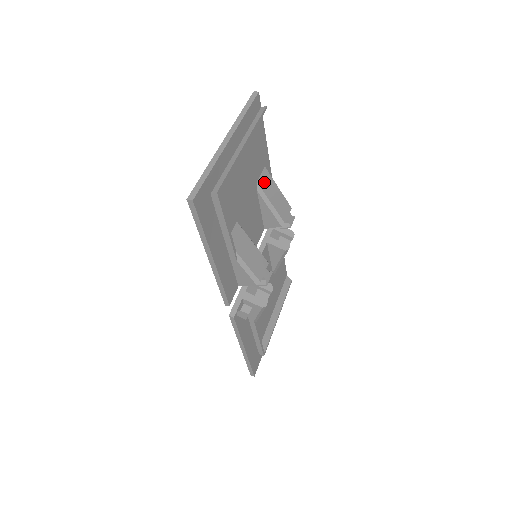
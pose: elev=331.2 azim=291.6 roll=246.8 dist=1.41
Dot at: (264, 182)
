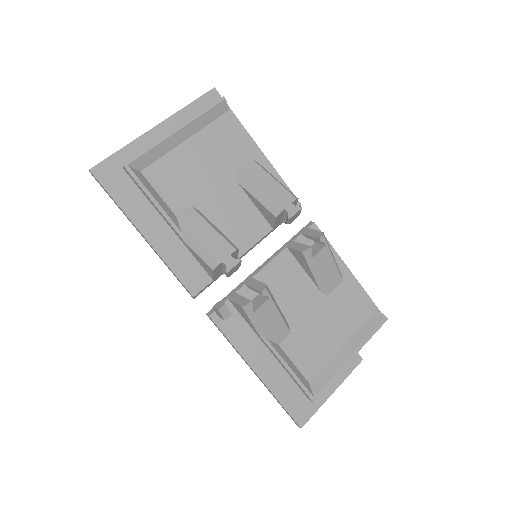
Dot at: (248, 173)
